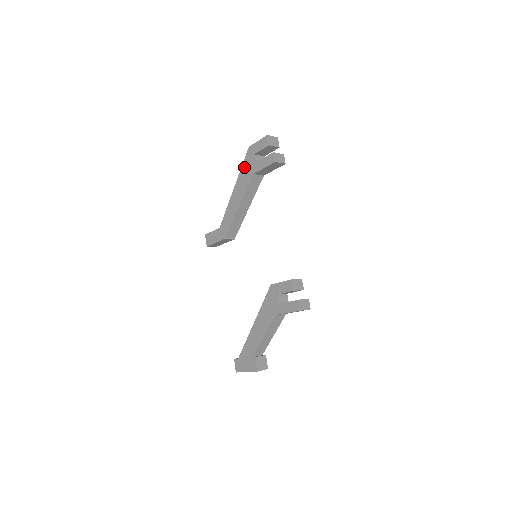
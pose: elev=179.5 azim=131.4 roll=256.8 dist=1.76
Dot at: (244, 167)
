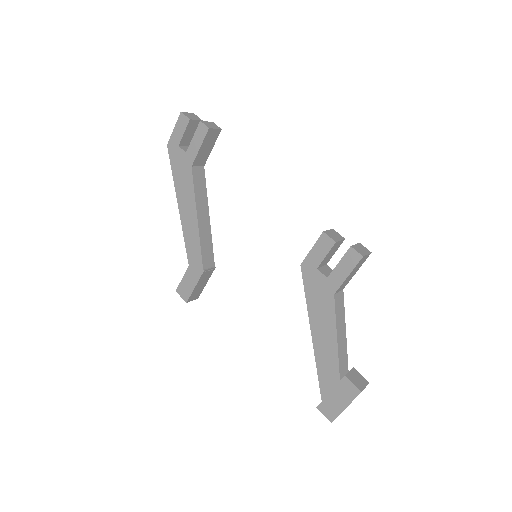
Dot at: (175, 171)
